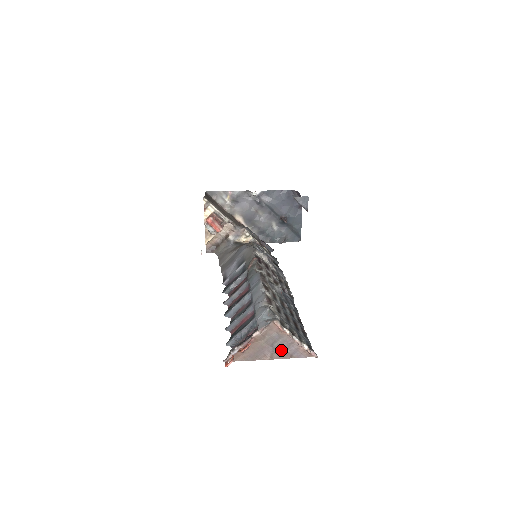
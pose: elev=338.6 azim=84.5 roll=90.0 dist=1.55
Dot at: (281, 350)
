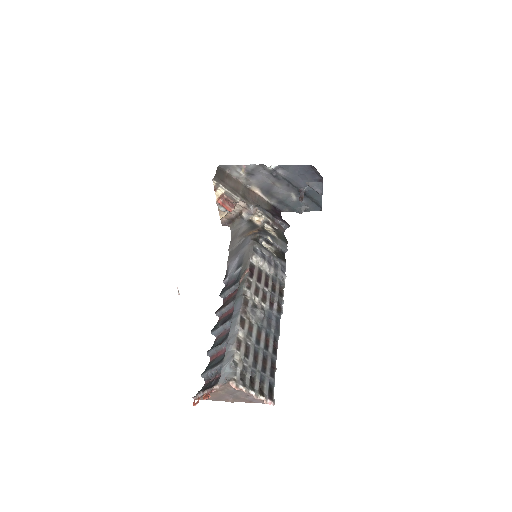
Dot at: (240, 398)
